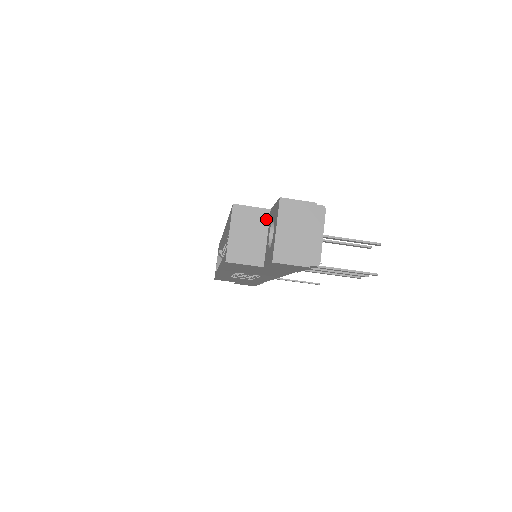
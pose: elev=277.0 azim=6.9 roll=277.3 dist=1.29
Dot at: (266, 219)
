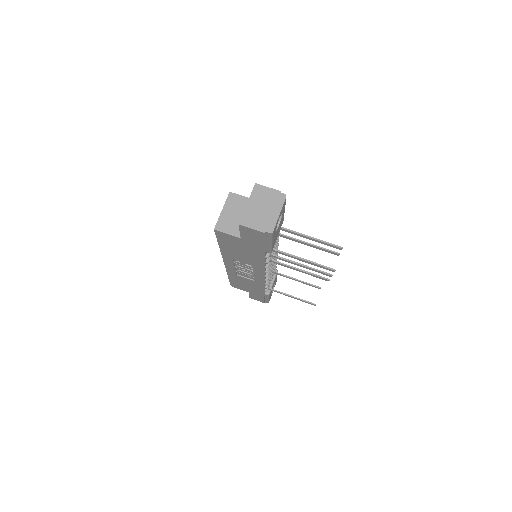
Dot at: occluded
